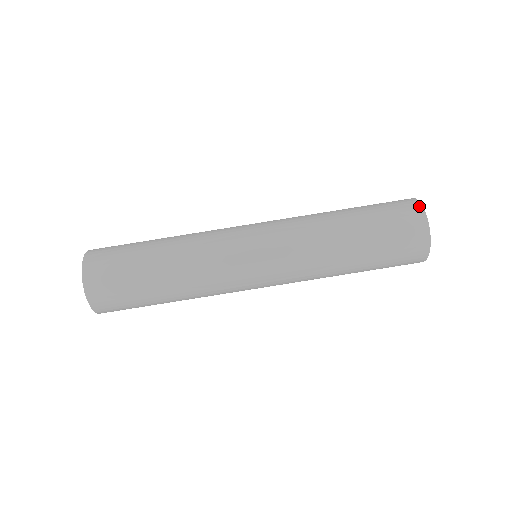
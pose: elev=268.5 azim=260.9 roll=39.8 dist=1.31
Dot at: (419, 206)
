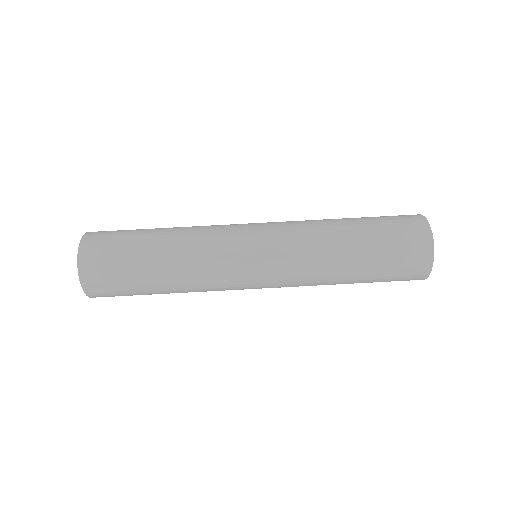
Dot at: (423, 218)
